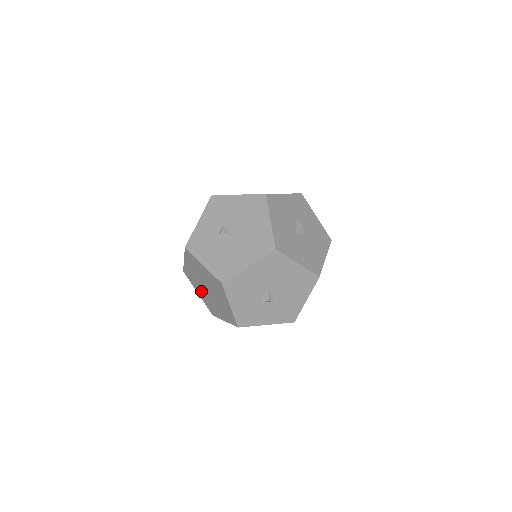
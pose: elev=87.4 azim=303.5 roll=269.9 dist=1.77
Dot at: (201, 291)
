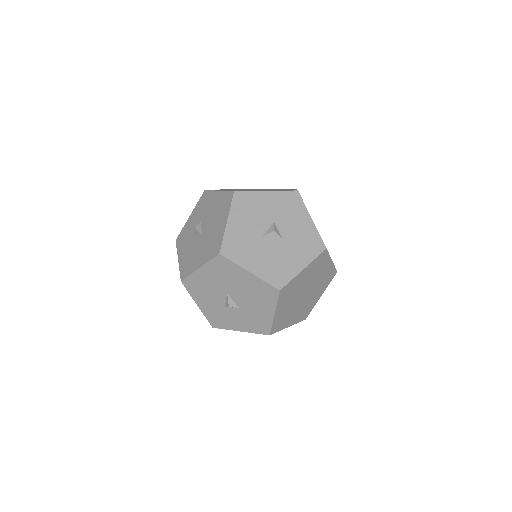
Dot at: occluded
